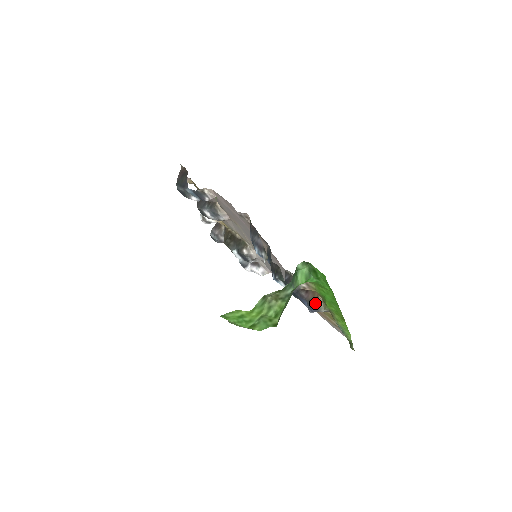
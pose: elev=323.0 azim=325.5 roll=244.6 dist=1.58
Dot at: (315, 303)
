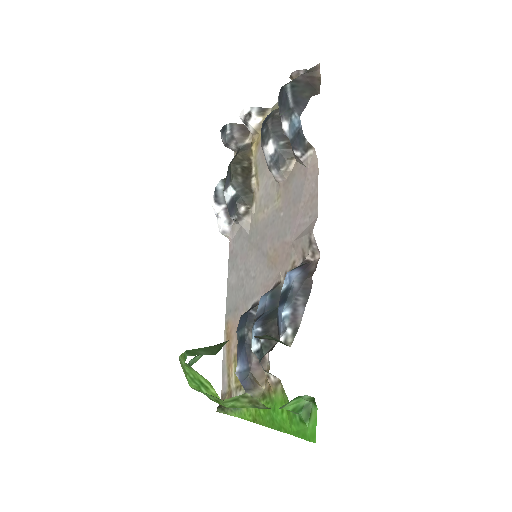
Dot at: (254, 385)
